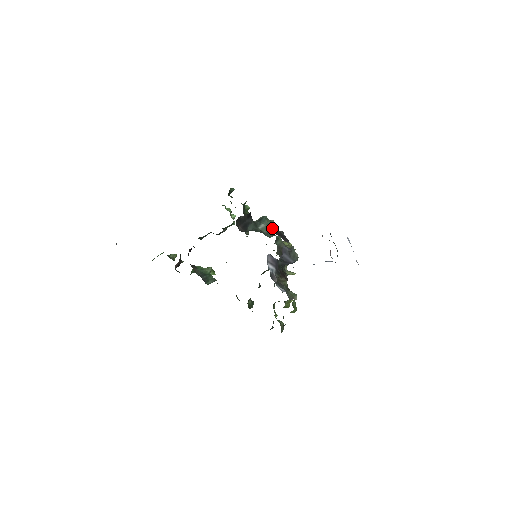
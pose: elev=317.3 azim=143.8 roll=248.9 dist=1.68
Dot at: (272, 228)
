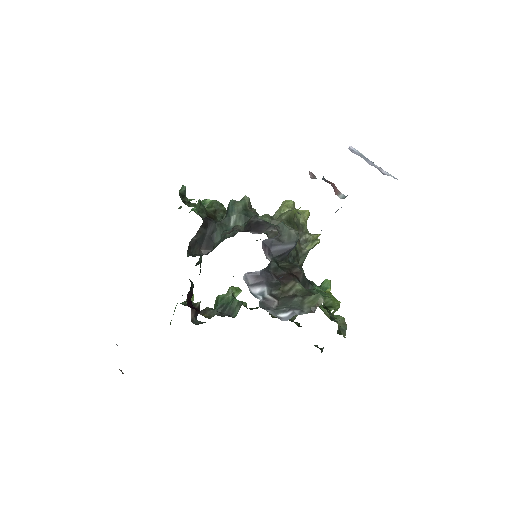
Dot at: (236, 226)
